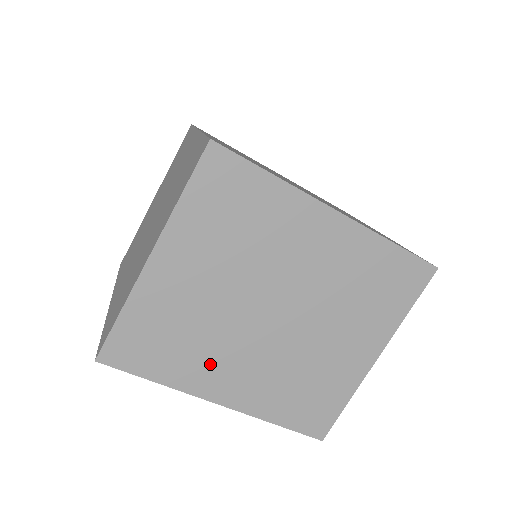
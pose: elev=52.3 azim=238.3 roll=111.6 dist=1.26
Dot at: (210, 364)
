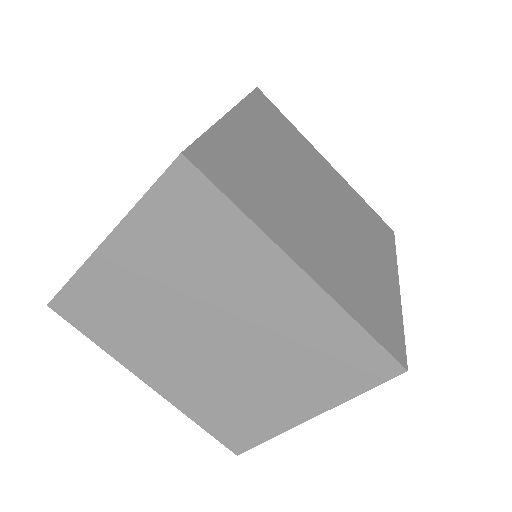
Dot at: (145, 351)
